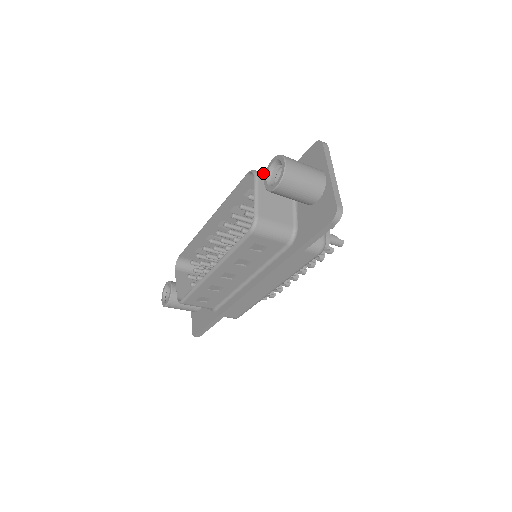
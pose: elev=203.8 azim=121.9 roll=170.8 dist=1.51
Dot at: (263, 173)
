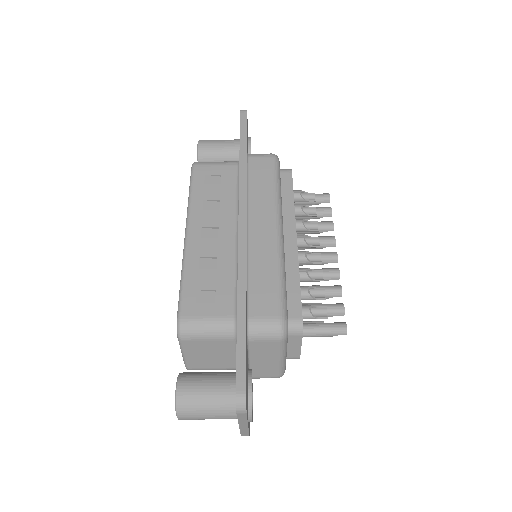
Dot at: occluded
